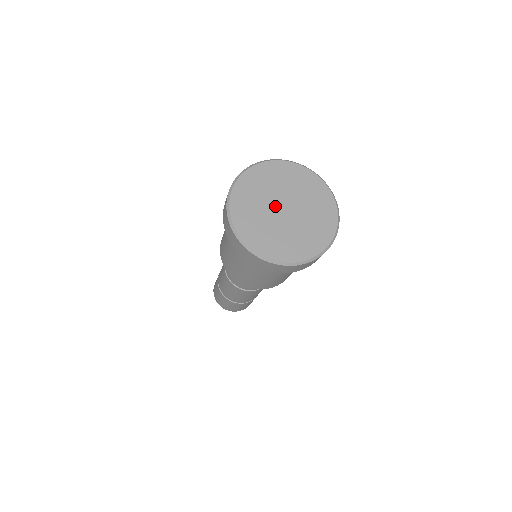
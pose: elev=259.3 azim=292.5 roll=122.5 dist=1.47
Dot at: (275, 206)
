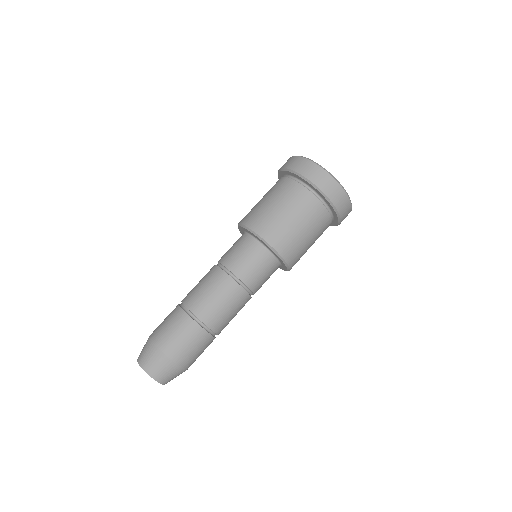
Dot at: occluded
